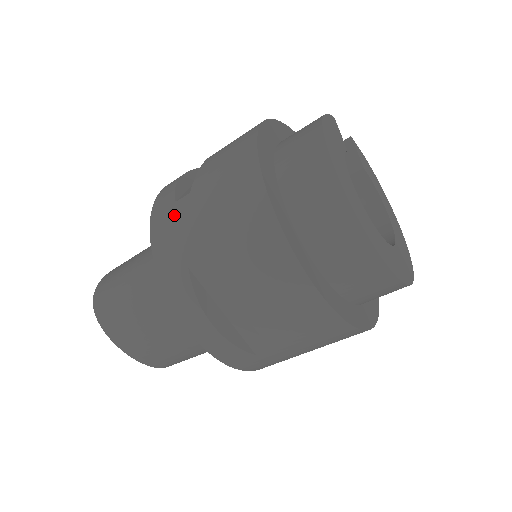
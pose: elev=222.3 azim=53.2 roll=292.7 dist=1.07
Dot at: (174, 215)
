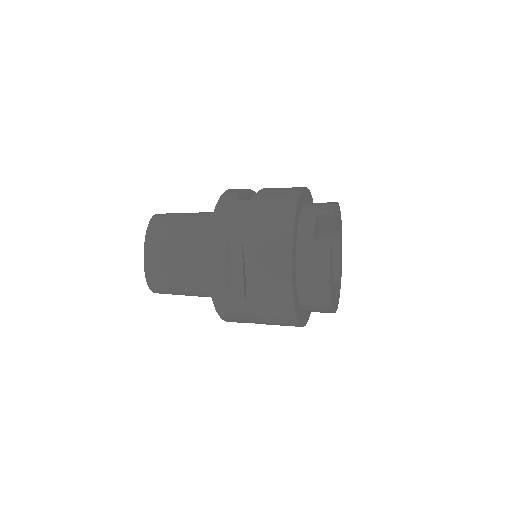
Dot at: (235, 311)
